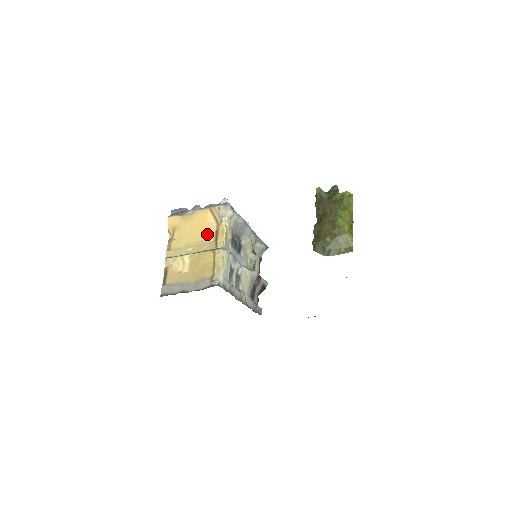
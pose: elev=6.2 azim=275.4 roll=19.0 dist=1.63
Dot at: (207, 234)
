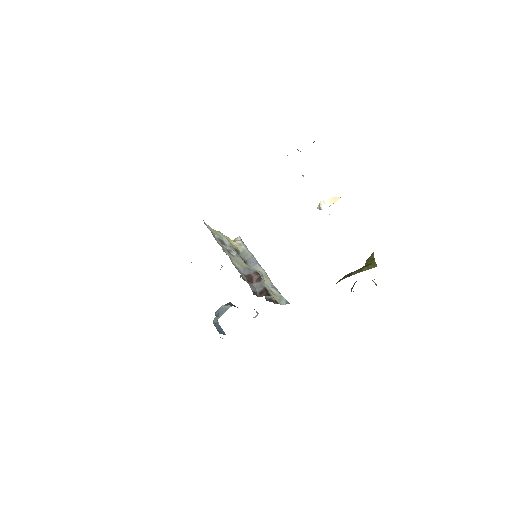
Dot at: occluded
